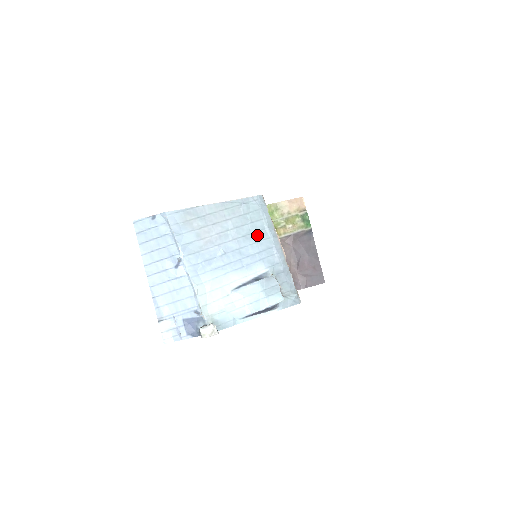
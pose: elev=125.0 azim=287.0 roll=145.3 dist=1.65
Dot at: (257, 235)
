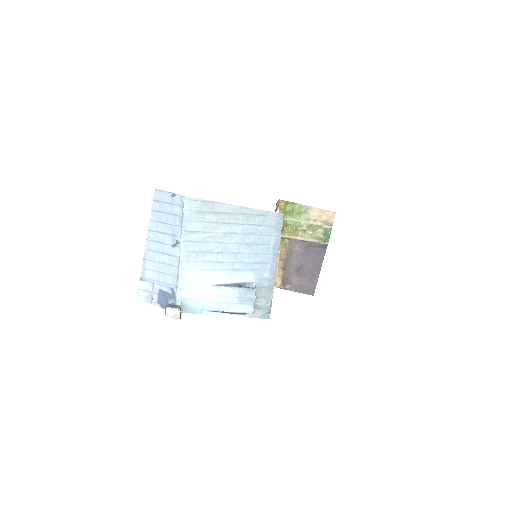
Dot at: (260, 247)
